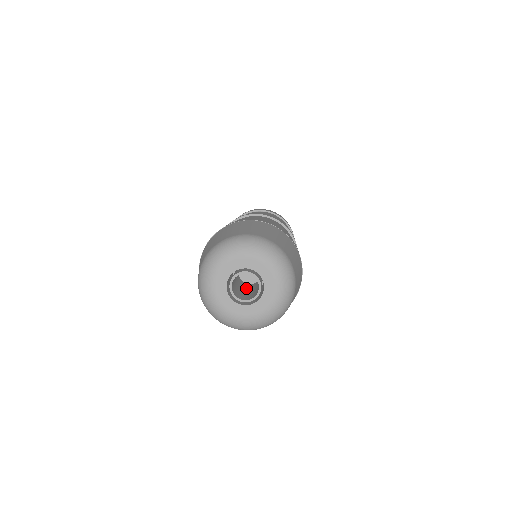
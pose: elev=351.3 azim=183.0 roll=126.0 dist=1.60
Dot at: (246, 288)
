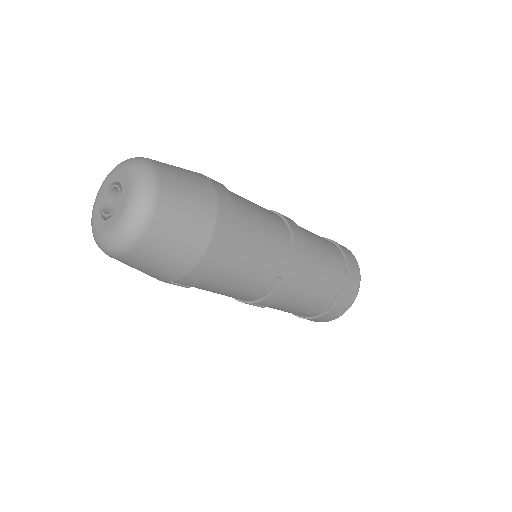
Dot at: occluded
